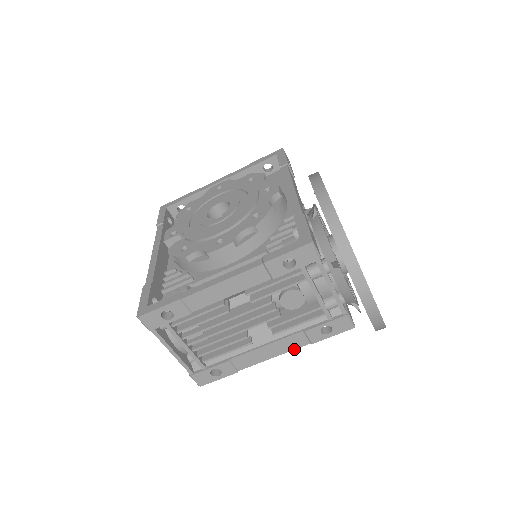
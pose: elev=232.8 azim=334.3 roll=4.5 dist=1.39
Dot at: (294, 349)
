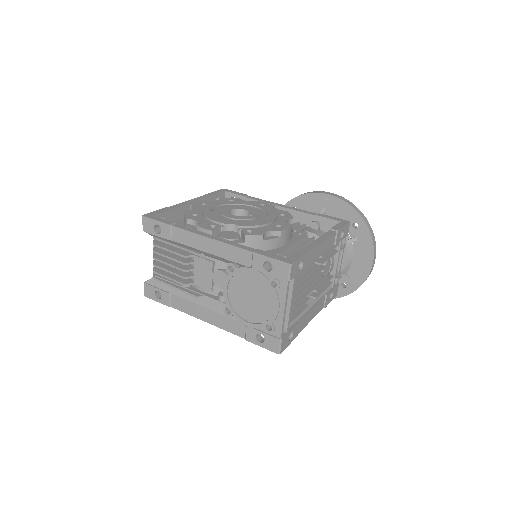
Dot at: occluded
